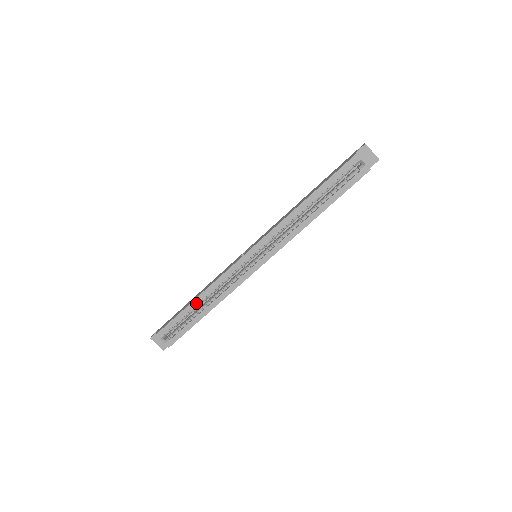
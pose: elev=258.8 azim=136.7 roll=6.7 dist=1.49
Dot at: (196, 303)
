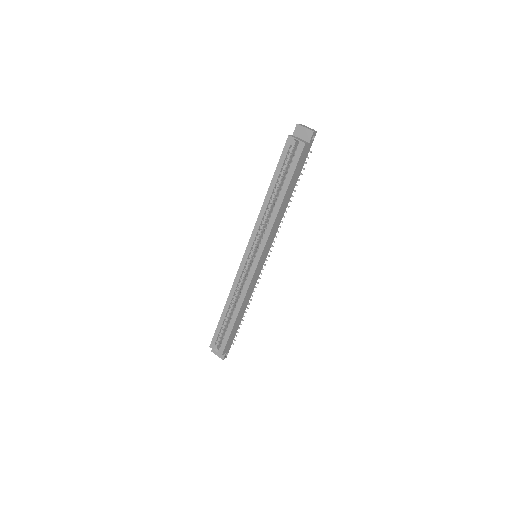
Dot at: (226, 311)
